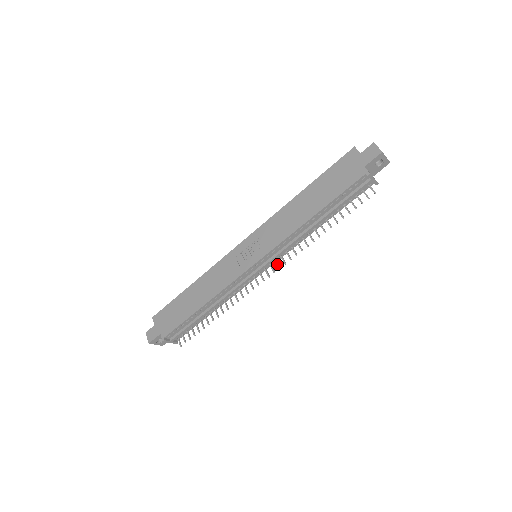
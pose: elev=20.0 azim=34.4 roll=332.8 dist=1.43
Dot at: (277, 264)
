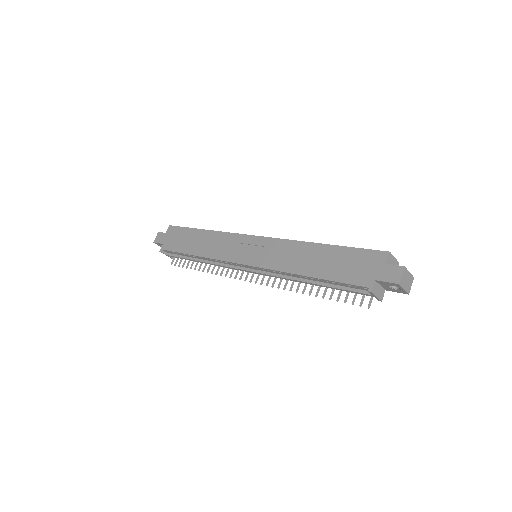
Dot at: (262, 279)
